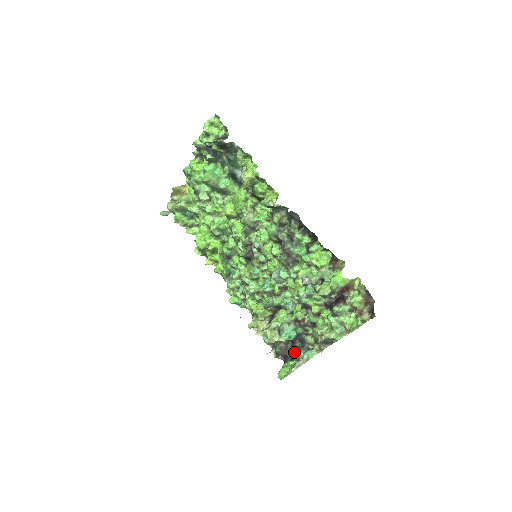
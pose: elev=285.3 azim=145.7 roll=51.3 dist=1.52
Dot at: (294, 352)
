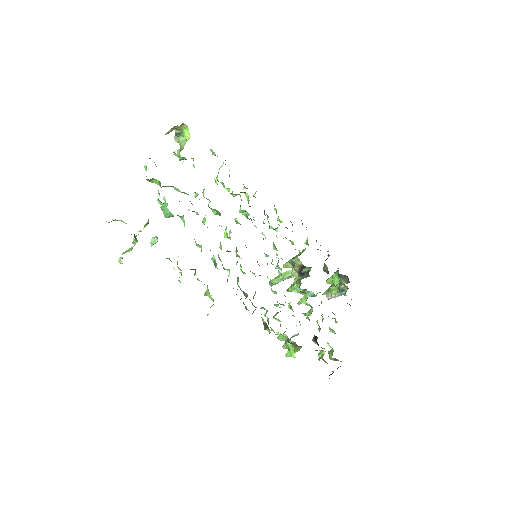
Dot at: occluded
